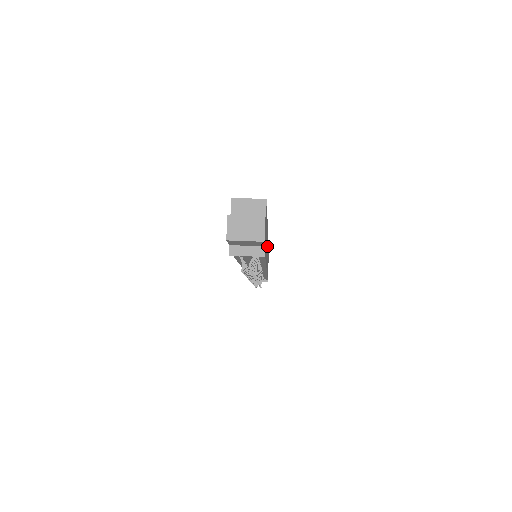
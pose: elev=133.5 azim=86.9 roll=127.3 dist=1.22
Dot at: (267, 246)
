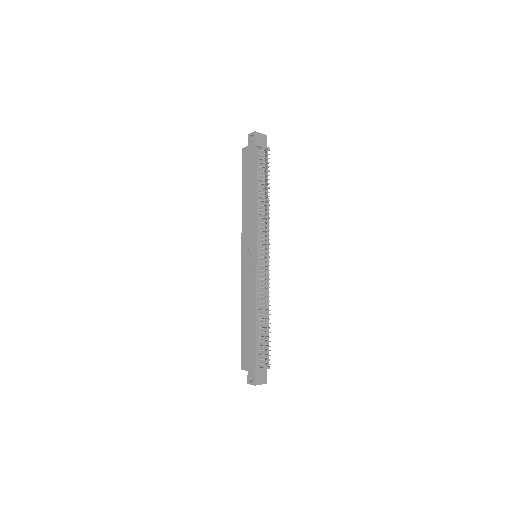
Dot at: occluded
